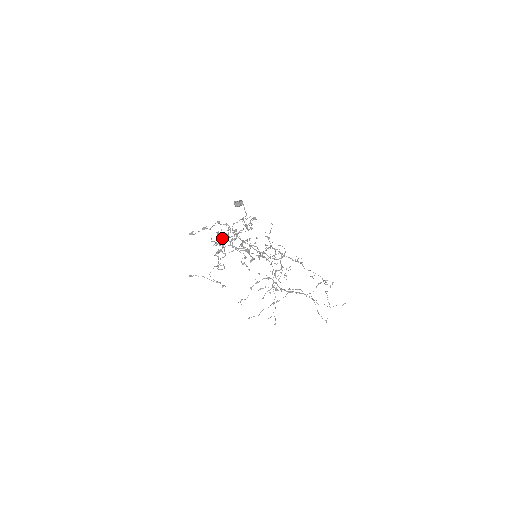
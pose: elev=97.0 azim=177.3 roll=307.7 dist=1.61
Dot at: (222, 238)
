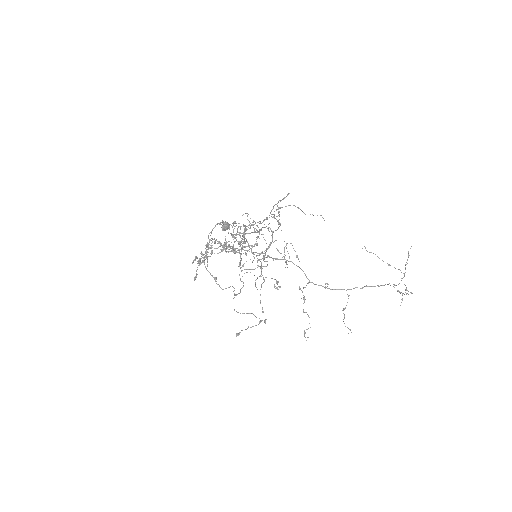
Dot at: (206, 254)
